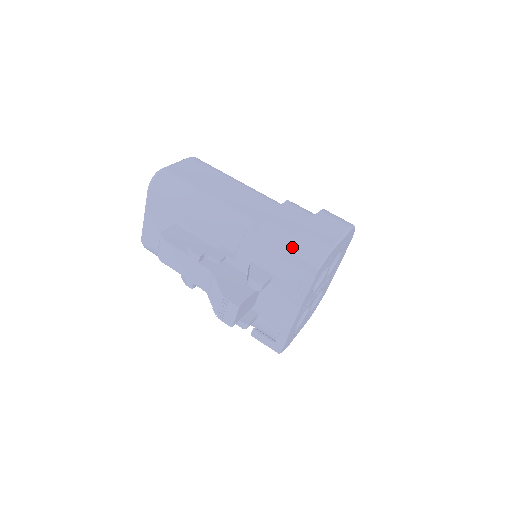
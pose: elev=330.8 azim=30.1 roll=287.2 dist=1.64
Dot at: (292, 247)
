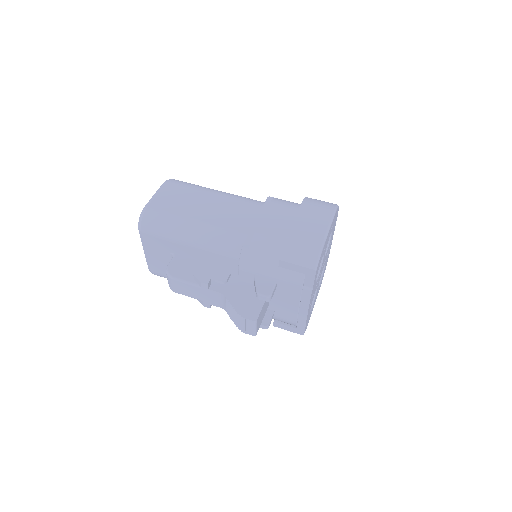
Dot at: (286, 256)
